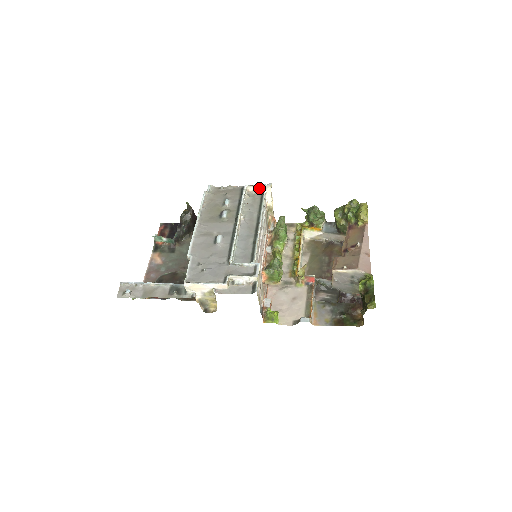
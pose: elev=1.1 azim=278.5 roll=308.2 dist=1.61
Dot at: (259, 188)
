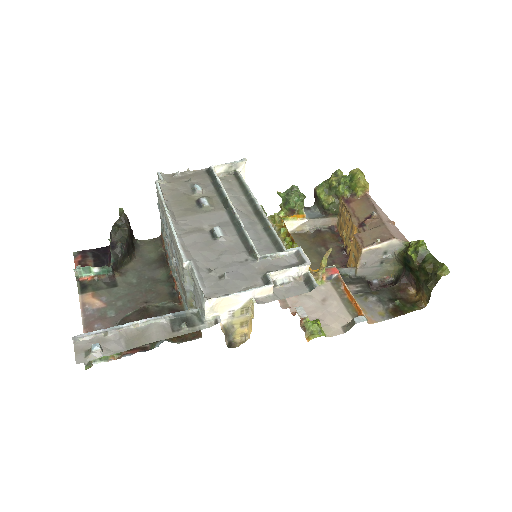
Dot at: (230, 167)
